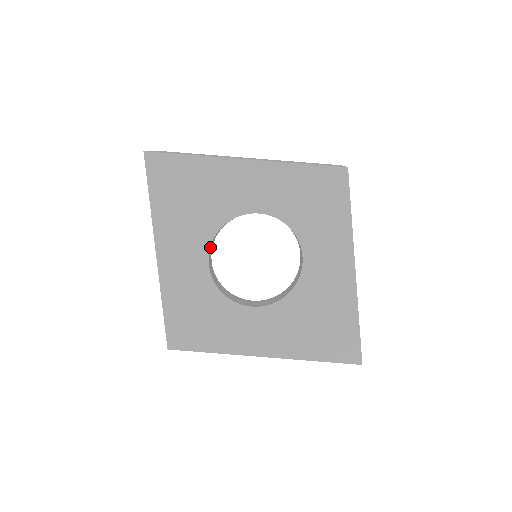
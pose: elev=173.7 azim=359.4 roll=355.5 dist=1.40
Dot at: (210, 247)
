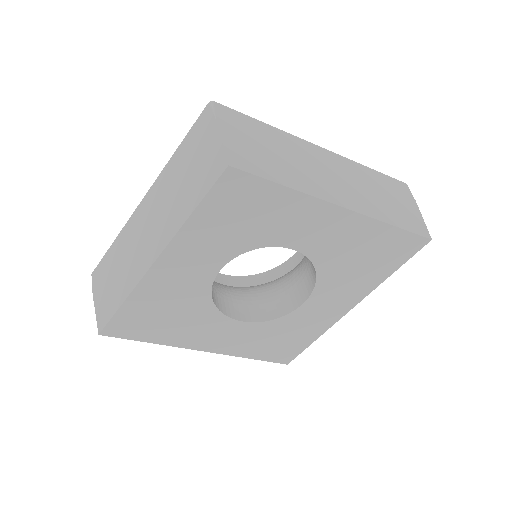
Dot at: (225, 314)
